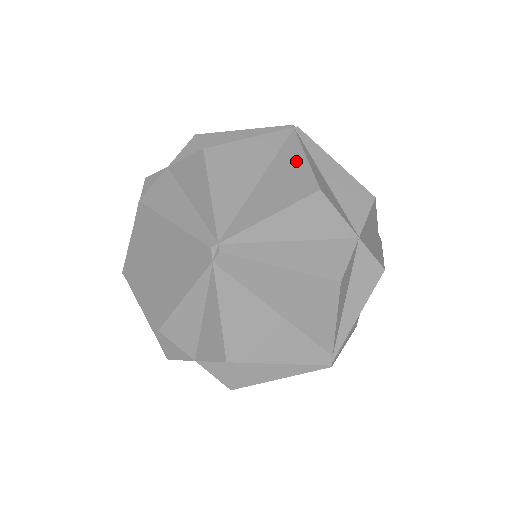
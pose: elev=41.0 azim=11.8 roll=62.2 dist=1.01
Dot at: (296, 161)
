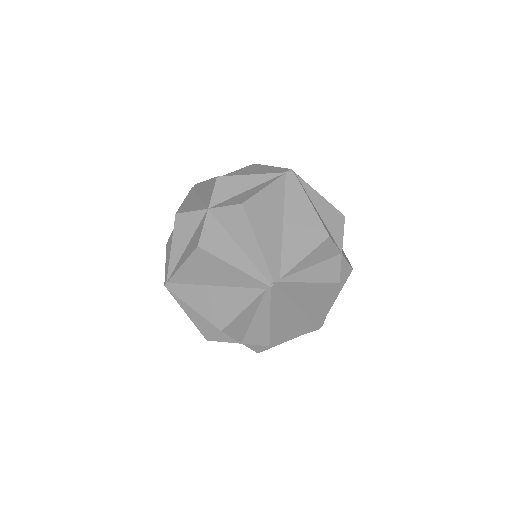
Dot at: occluded
